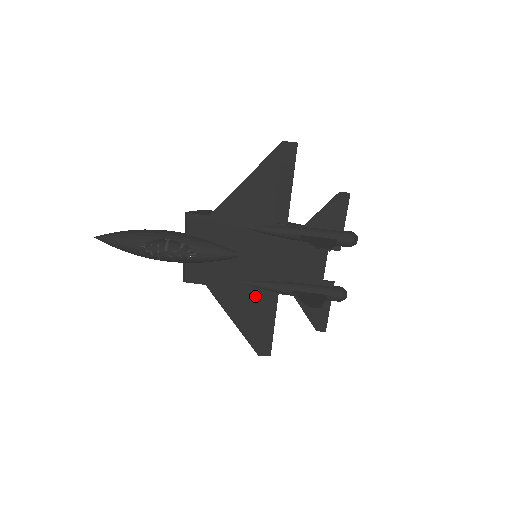
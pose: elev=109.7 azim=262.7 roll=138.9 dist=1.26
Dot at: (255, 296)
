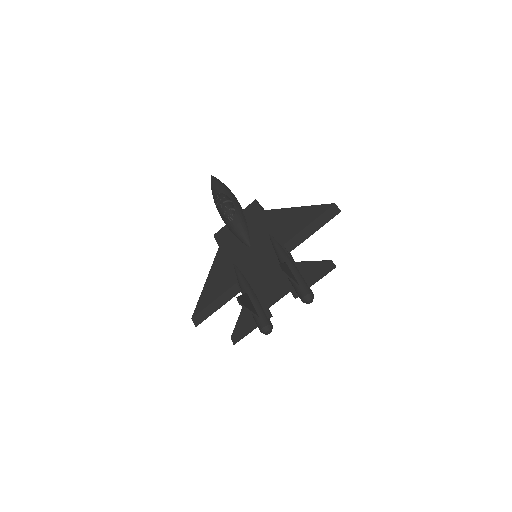
Dot at: (230, 279)
